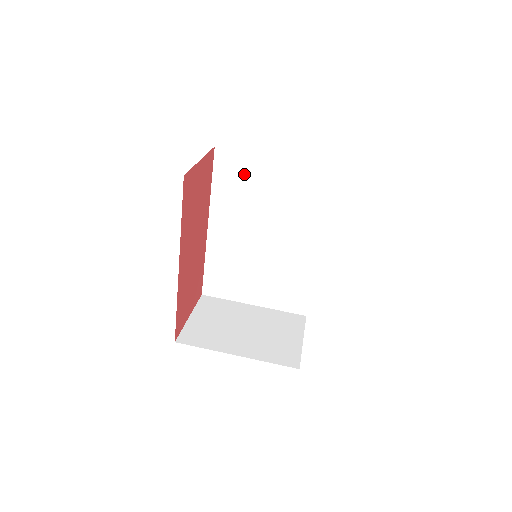
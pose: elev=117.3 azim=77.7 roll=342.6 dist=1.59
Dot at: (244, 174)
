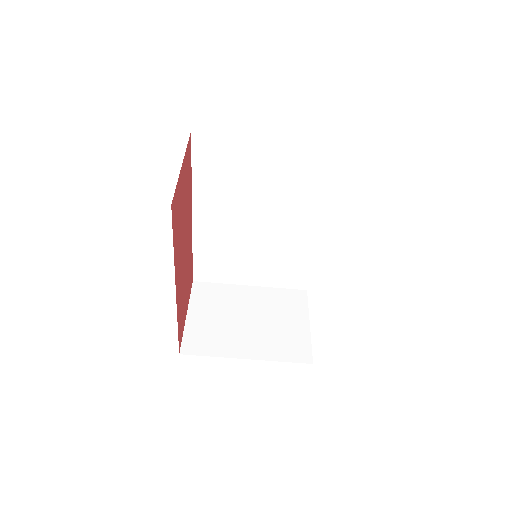
Dot at: (230, 159)
